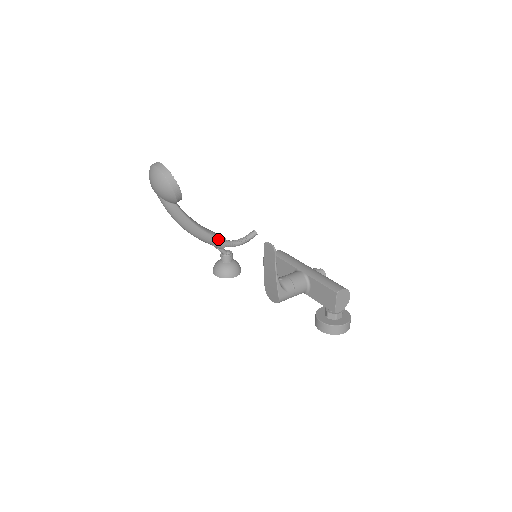
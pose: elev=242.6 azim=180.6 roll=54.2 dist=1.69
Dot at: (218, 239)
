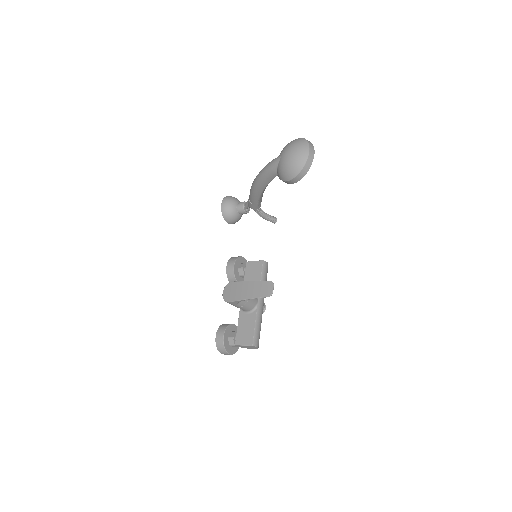
Dot at: (257, 205)
